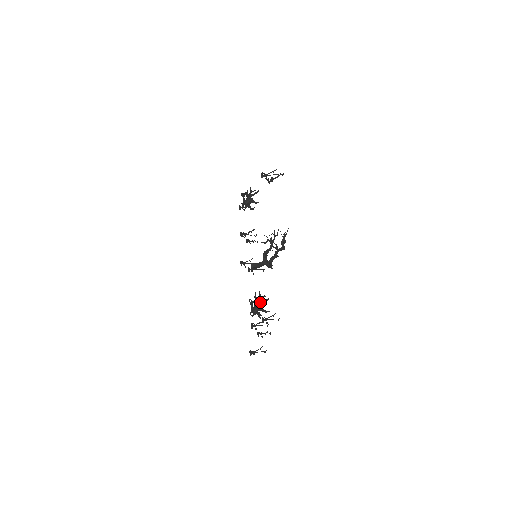
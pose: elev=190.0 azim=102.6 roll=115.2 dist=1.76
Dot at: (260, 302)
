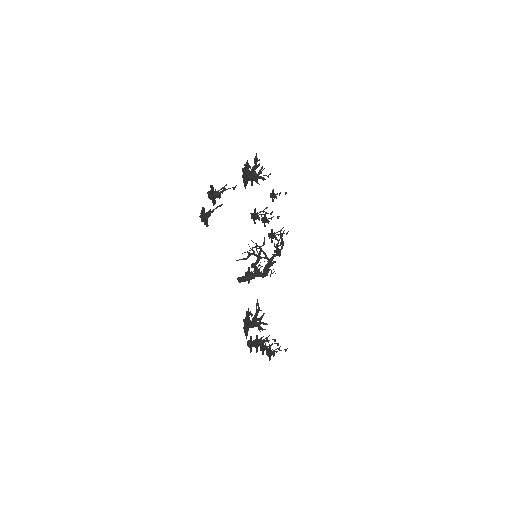
Dot at: (254, 319)
